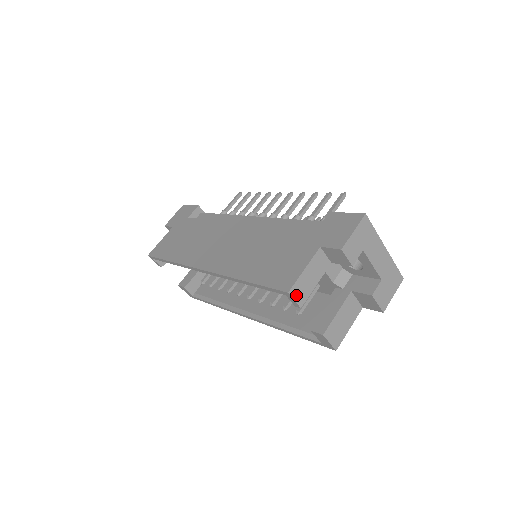
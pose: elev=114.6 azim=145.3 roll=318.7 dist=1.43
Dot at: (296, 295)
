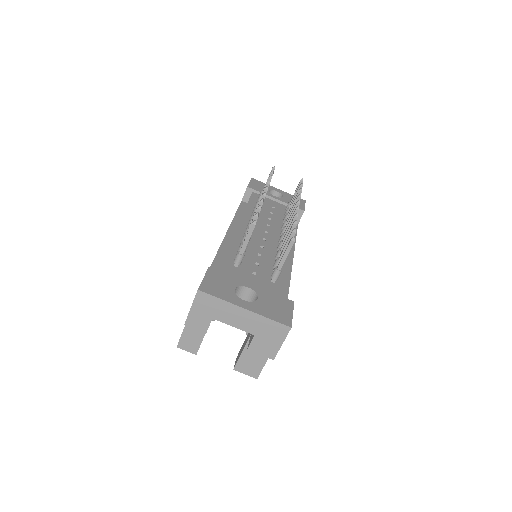
Dot at: (186, 347)
